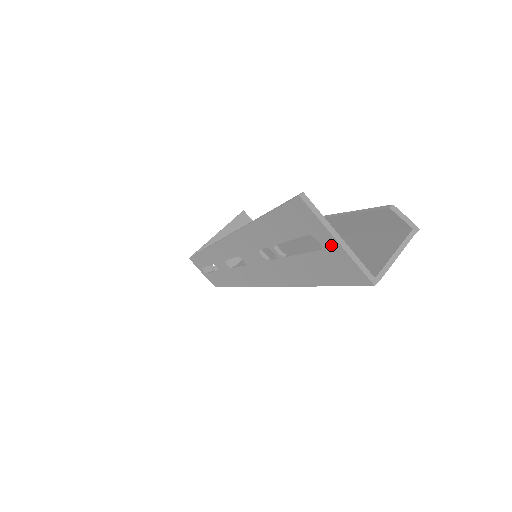
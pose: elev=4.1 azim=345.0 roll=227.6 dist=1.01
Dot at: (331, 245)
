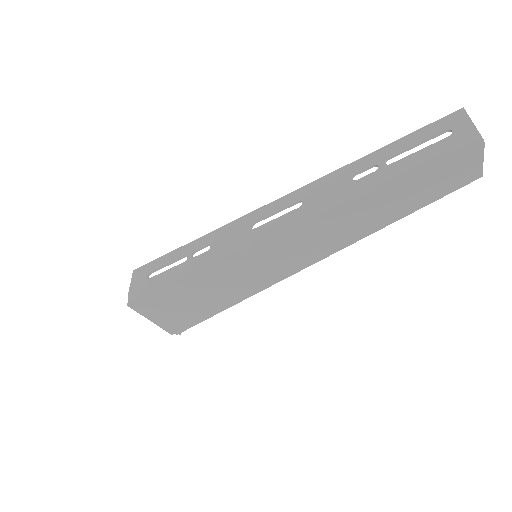
Dot at: (464, 128)
